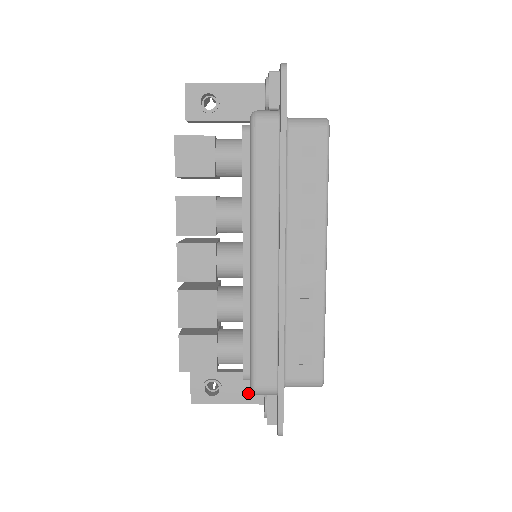
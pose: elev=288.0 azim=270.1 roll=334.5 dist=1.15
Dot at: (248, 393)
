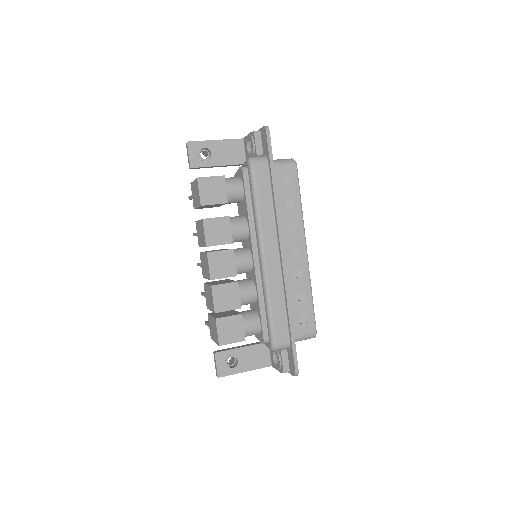
Dot at: (258, 360)
